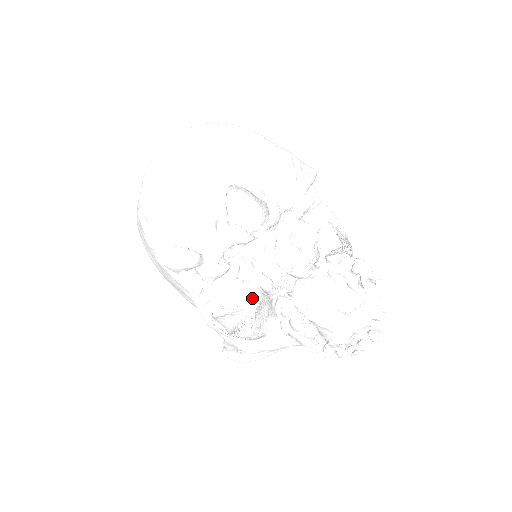
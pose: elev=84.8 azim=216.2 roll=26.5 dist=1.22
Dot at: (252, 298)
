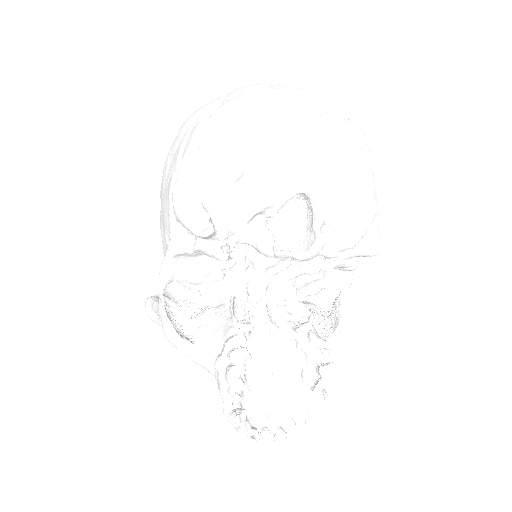
Dot at: (217, 294)
